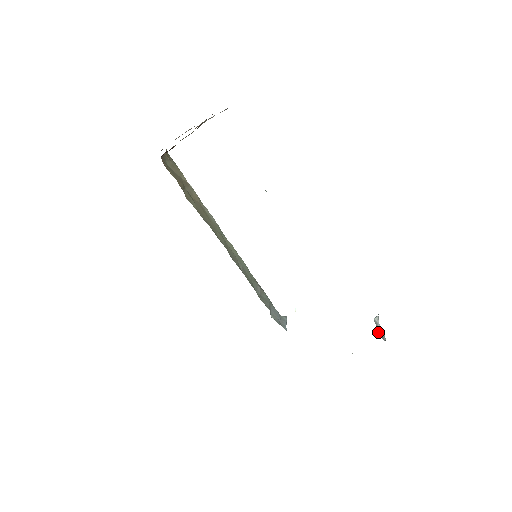
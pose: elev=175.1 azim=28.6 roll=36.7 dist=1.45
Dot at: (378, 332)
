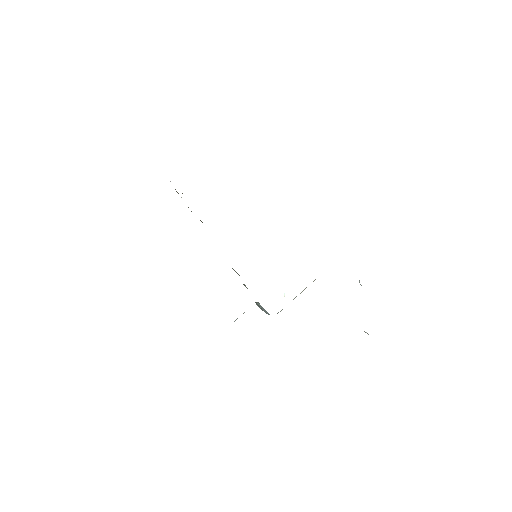
Dot at: occluded
